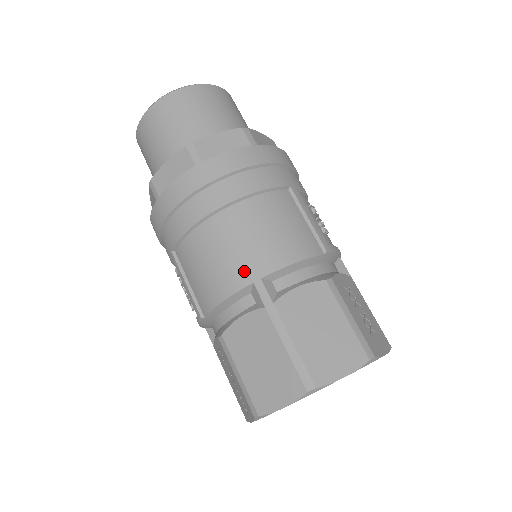
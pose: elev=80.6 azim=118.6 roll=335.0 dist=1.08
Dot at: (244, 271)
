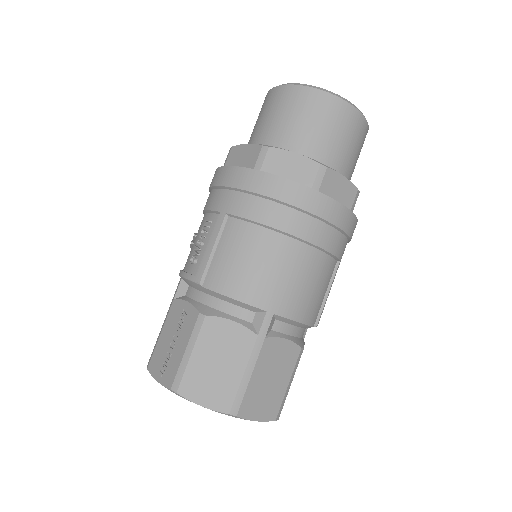
Dot at: (269, 297)
